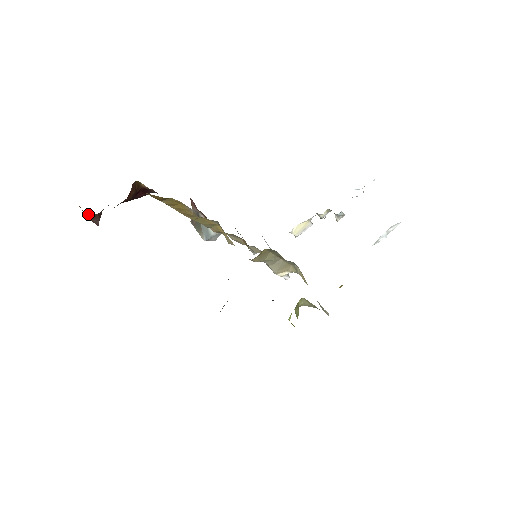
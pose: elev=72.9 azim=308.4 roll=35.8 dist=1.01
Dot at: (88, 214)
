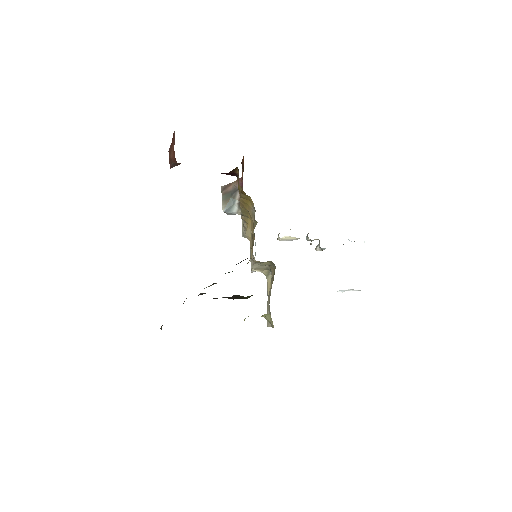
Dot at: (175, 160)
